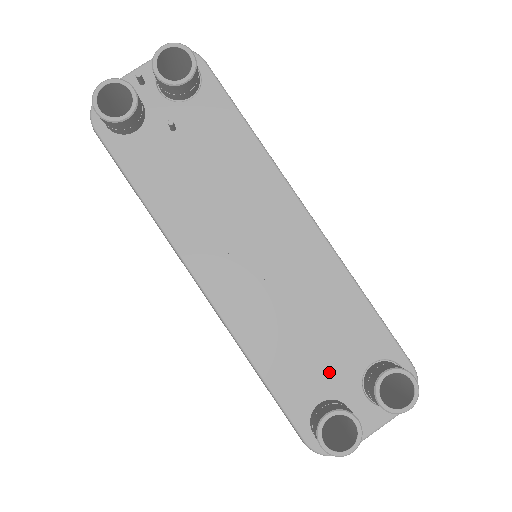
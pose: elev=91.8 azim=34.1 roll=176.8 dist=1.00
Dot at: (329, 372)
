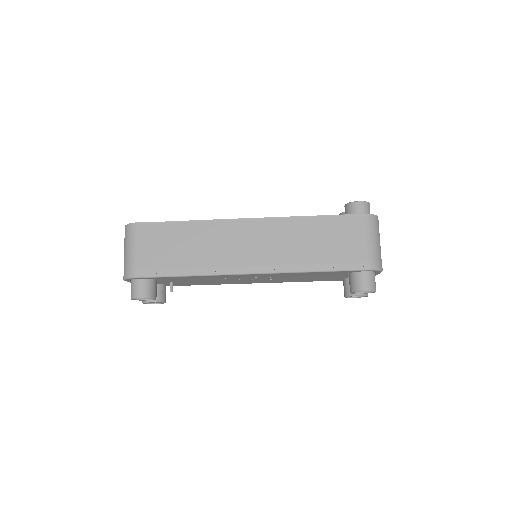
Dot at: (334, 277)
